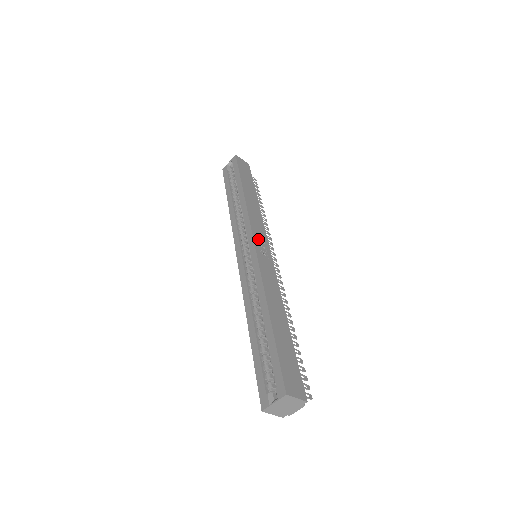
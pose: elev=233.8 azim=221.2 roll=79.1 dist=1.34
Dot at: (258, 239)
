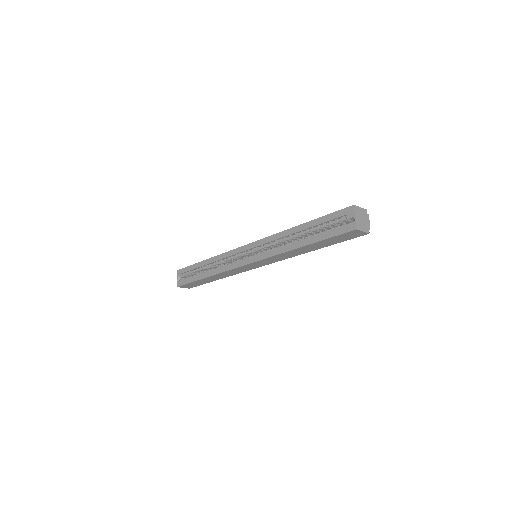
Dot at: occluded
